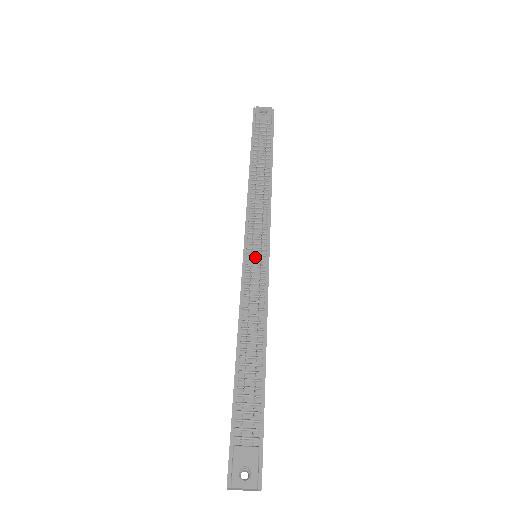
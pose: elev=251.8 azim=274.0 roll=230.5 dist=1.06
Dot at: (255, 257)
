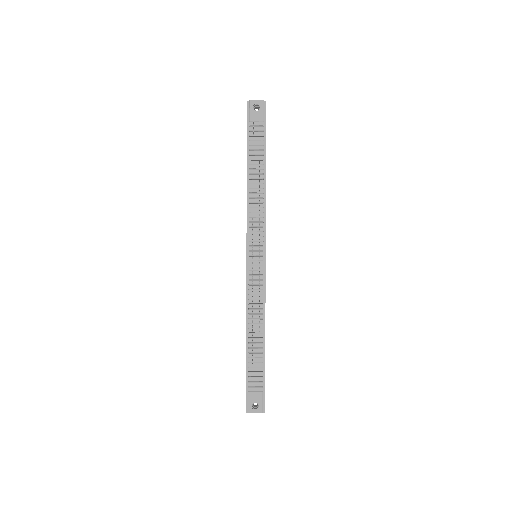
Dot at: (255, 262)
